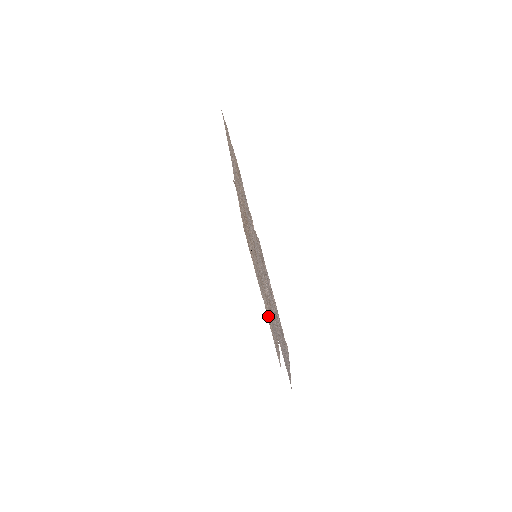
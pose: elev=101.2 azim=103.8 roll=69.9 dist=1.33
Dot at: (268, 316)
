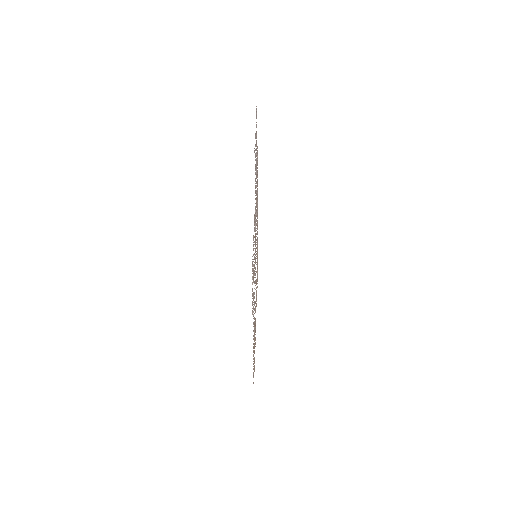
Dot at: (253, 294)
